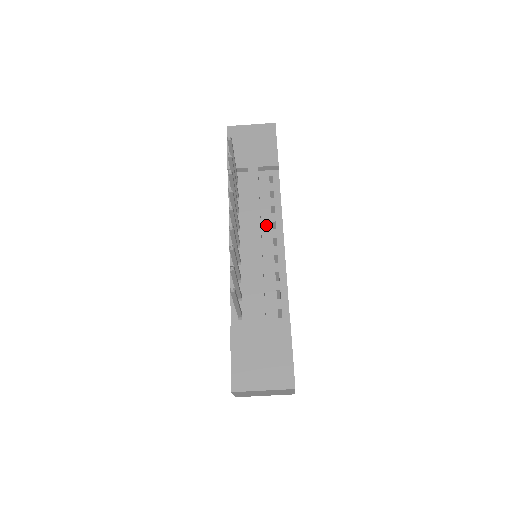
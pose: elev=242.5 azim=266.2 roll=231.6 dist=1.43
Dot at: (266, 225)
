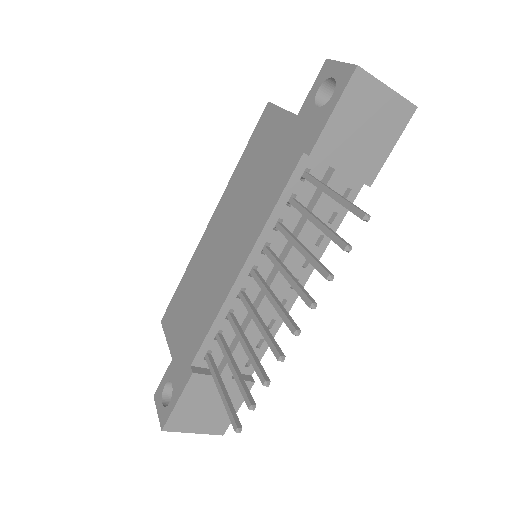
Dot at: (299, 259)
